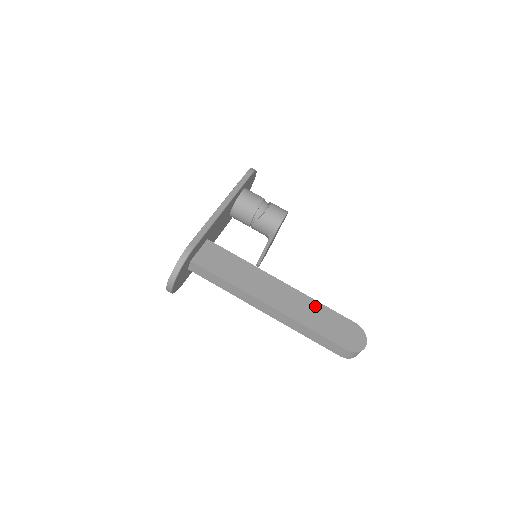
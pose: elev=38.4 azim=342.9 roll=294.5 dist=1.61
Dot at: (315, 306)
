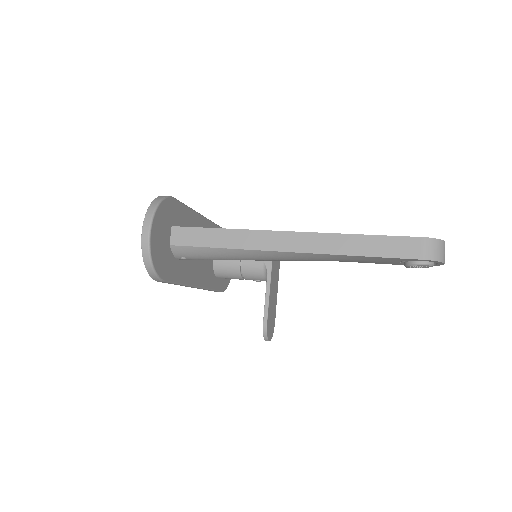
Dot at: occluded
